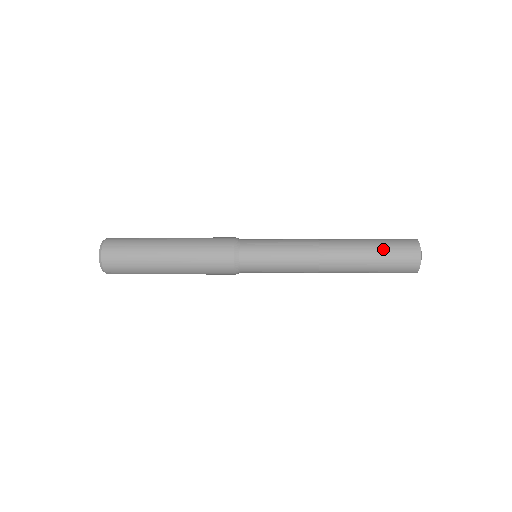
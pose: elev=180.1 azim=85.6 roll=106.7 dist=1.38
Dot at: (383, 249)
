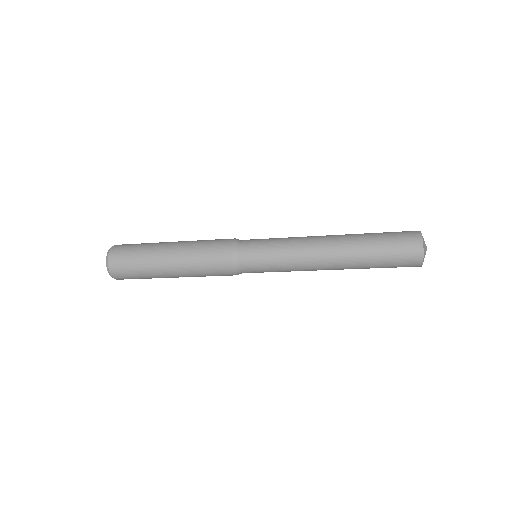
Dot at: (382, 237)
